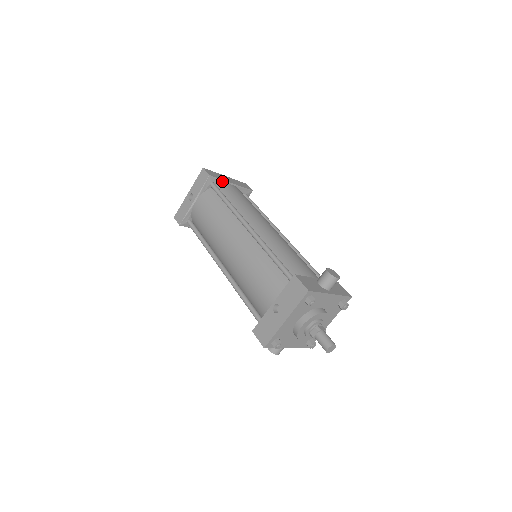
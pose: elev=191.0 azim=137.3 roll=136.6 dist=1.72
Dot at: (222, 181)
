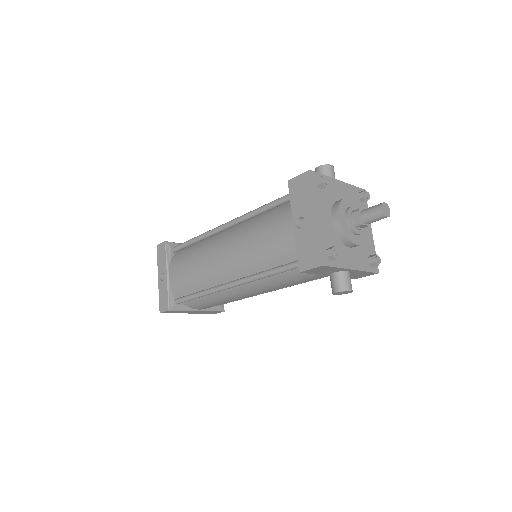
Dot at: occluded
